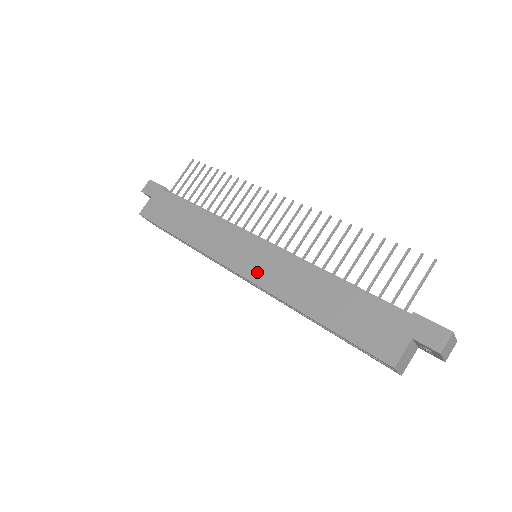
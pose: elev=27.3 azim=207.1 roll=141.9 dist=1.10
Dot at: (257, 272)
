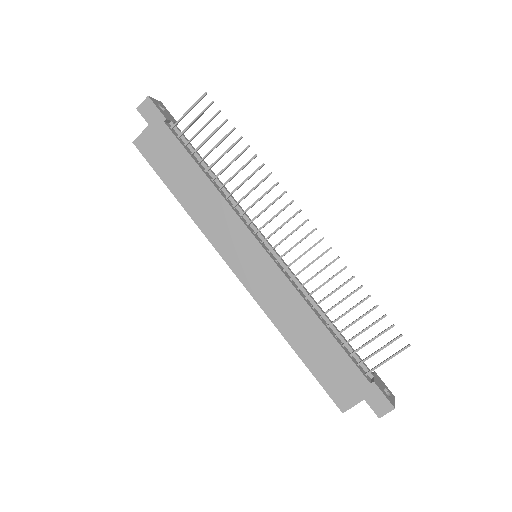
Dot at: (255, 283)
